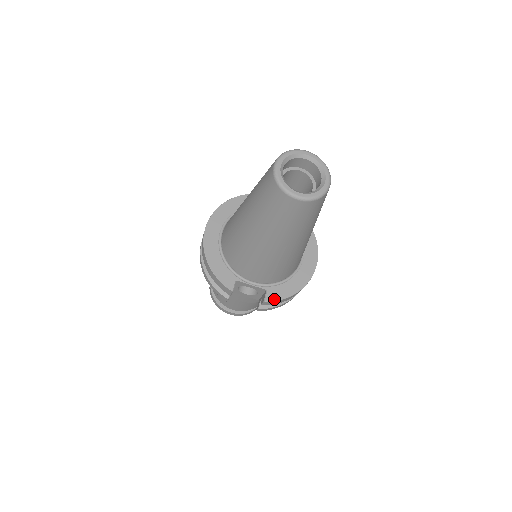
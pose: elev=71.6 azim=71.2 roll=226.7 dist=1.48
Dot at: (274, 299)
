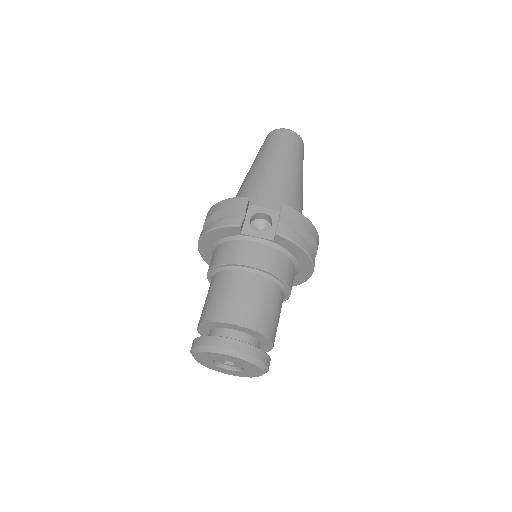
Dot at: (291, 209)
